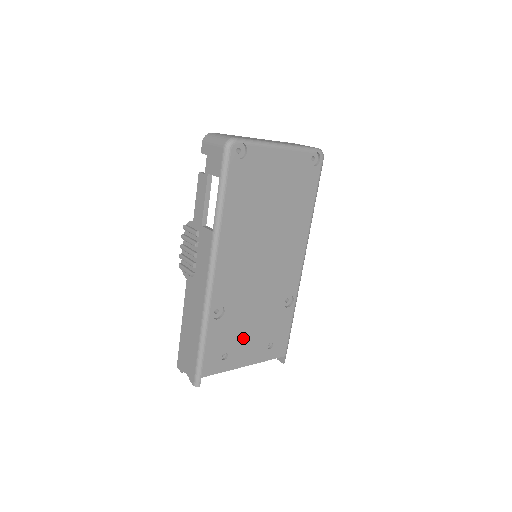
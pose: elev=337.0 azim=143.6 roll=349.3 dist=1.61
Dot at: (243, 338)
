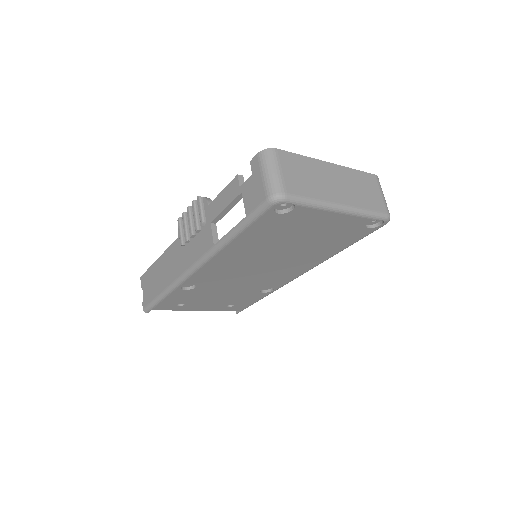
Dot at: (205, 300)
